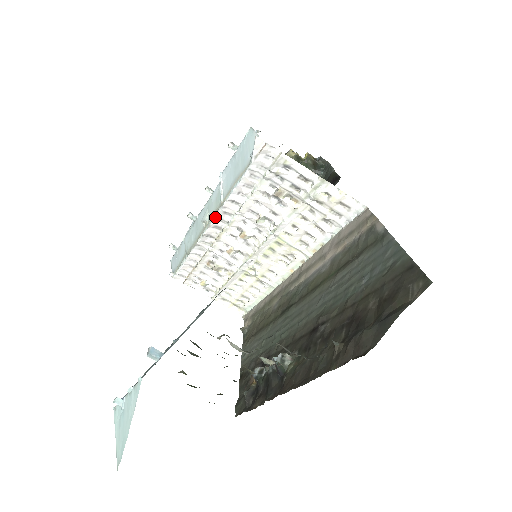
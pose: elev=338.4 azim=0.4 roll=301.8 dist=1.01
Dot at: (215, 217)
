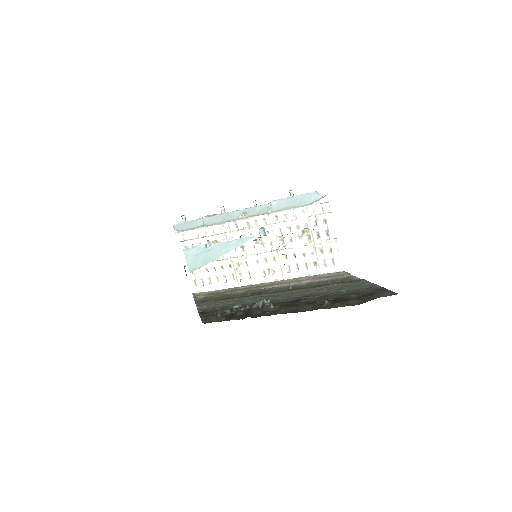
Dot at: (256, 217)
